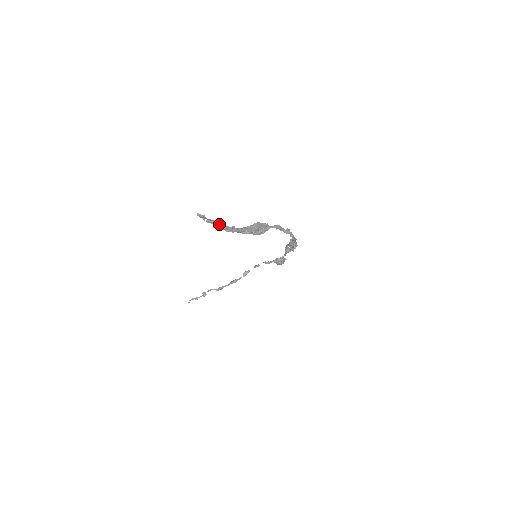
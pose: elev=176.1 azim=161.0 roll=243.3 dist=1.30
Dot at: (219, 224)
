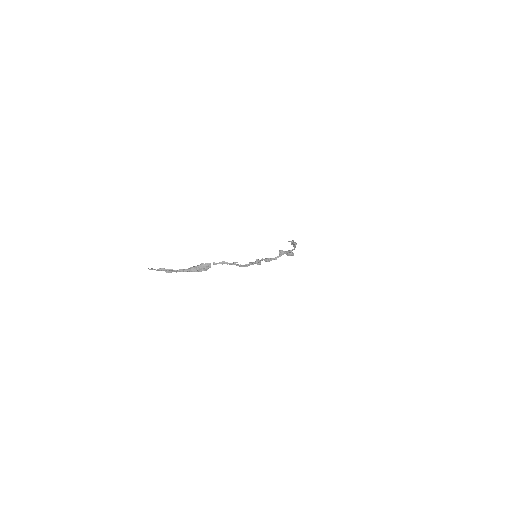
Dot at: (167, 270)
